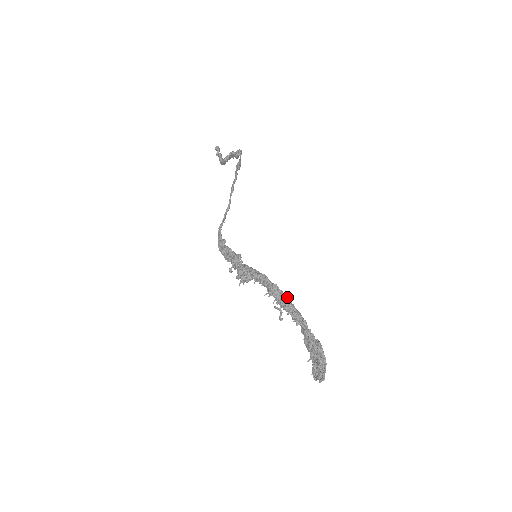
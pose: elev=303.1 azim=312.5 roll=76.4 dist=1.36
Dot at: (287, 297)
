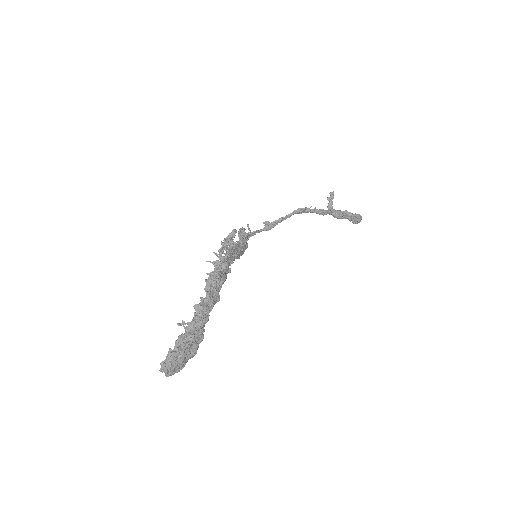
Dot at: (222, 273)
